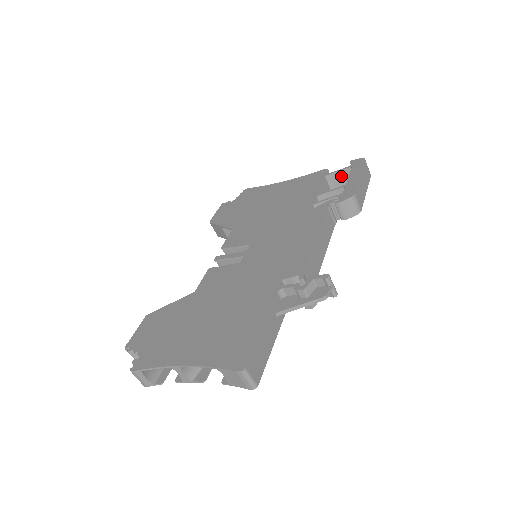
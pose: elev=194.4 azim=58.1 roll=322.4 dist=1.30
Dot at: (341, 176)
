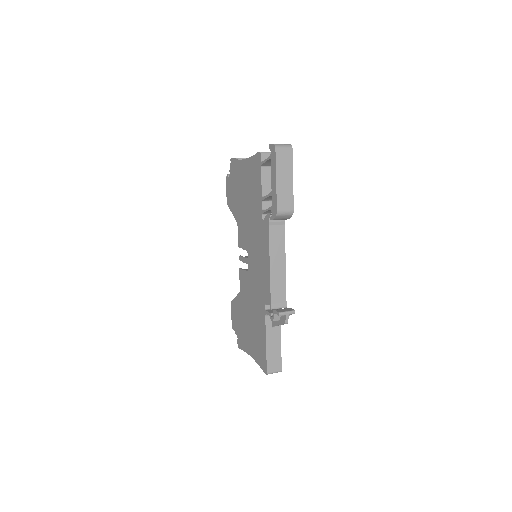
Dot at: occluded
